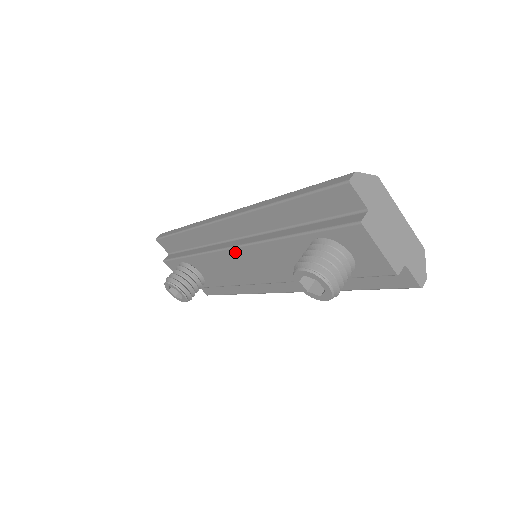
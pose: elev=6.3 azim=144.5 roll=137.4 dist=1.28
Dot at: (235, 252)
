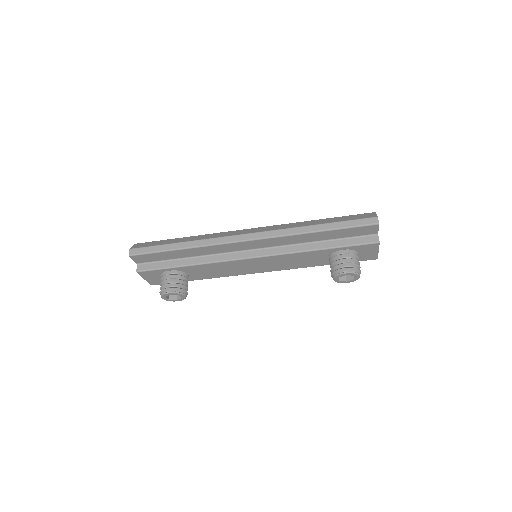
Dot at: (253, 260)
